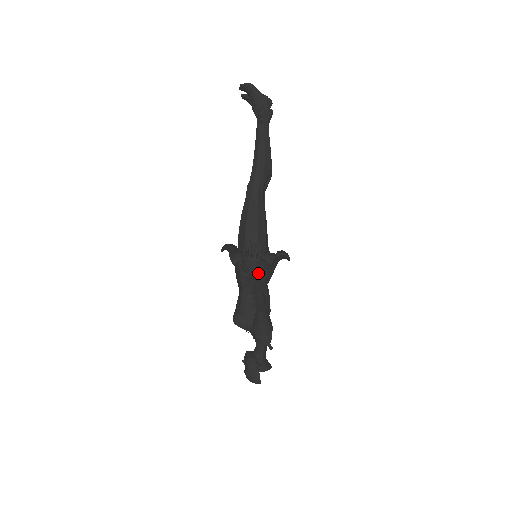
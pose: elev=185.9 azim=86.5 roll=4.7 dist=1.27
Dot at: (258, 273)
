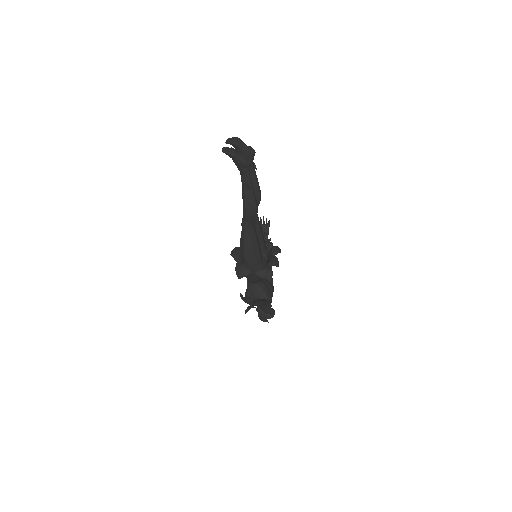
Dot at: (257, 277)
